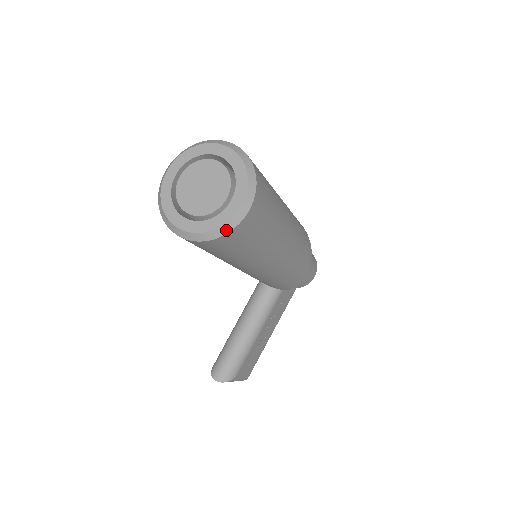
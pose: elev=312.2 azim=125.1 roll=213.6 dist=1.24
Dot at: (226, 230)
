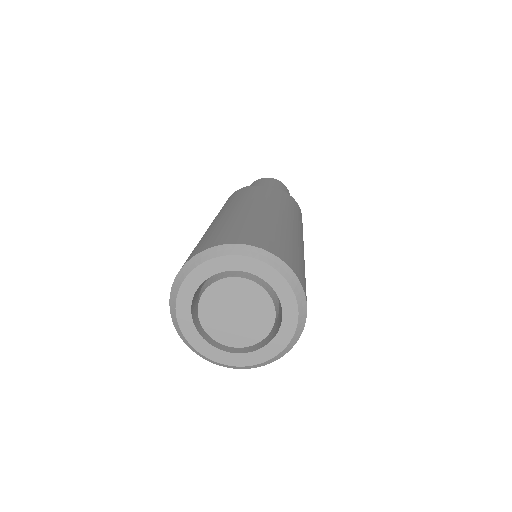
Dot at: (289, 348)
